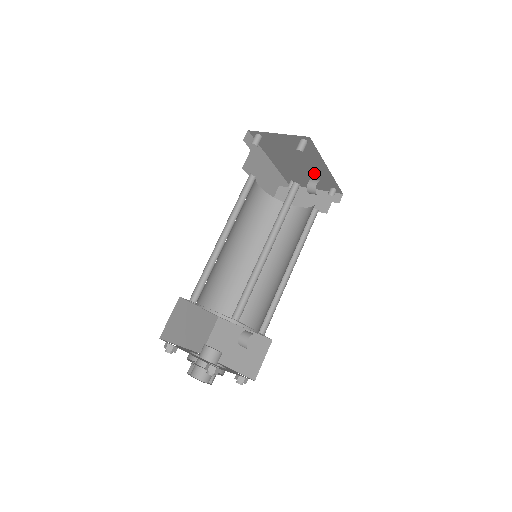
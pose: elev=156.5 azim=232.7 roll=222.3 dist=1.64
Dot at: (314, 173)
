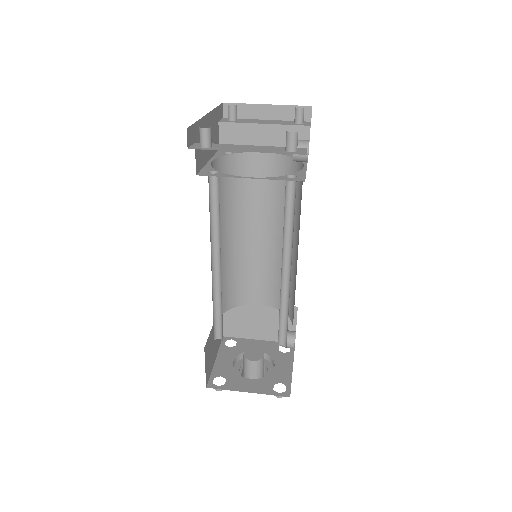
Dot at: occluded
